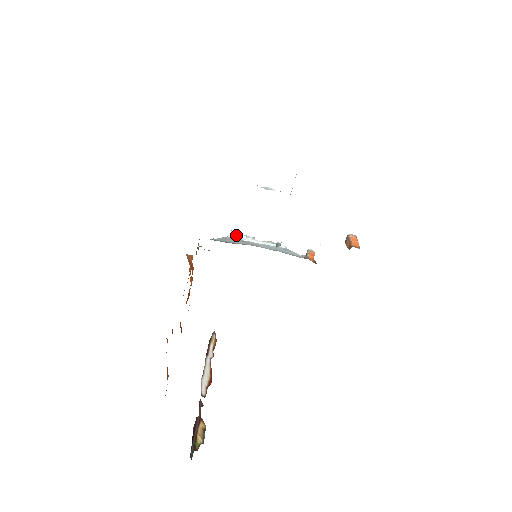
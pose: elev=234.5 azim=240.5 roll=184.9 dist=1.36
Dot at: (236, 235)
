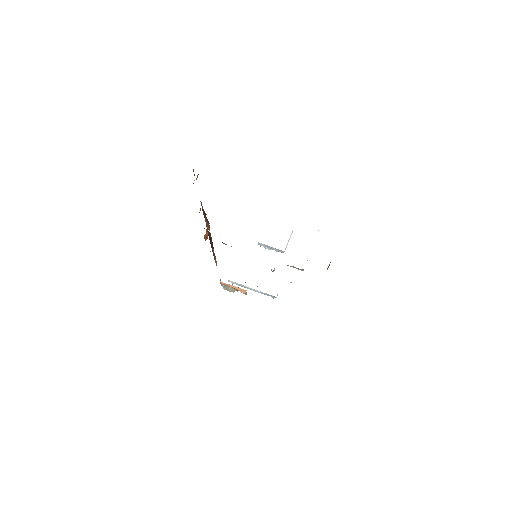
Dot at: occluded
